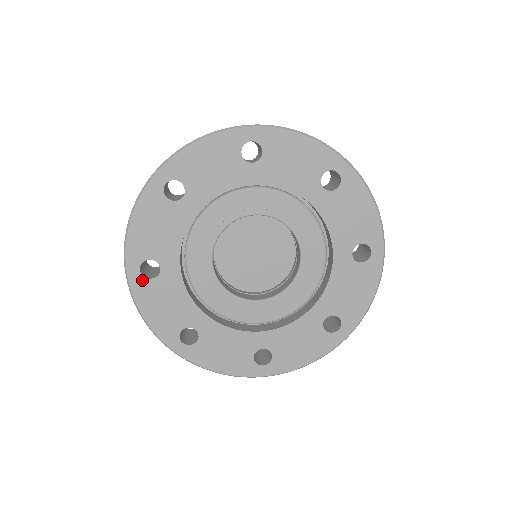
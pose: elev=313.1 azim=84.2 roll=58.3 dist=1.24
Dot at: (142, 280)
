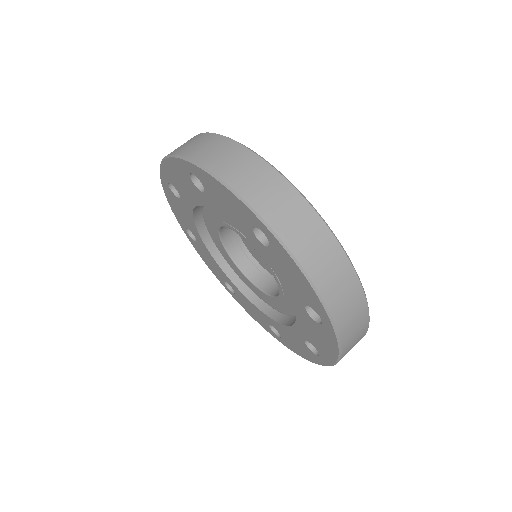
Dot at: (169, 188)
